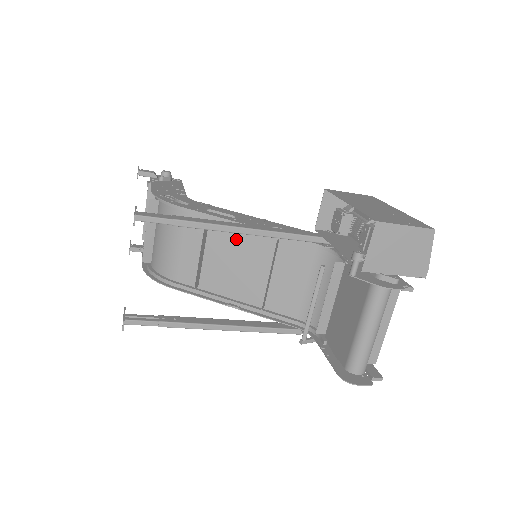
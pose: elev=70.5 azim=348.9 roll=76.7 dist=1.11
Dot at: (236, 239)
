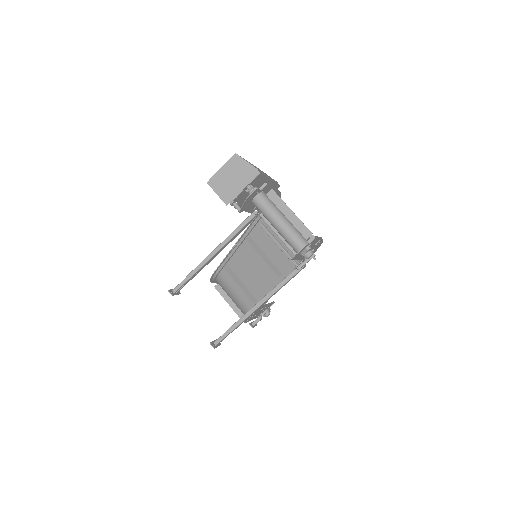
Dot at: (242, 259)
